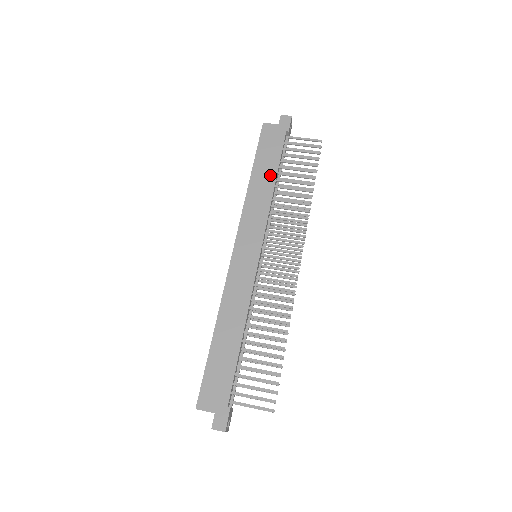
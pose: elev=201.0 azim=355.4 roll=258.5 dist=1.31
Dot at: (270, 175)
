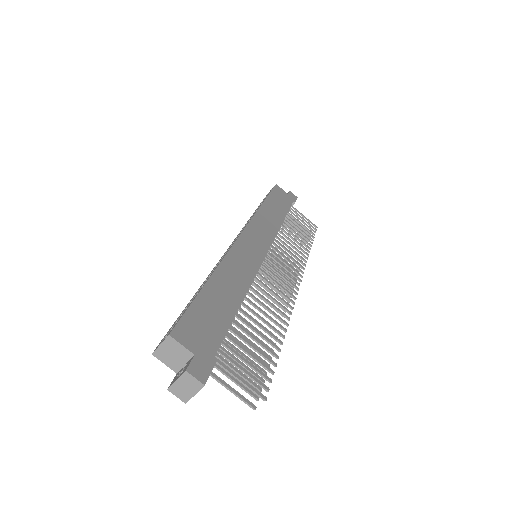
Dot at: (280, 213)
